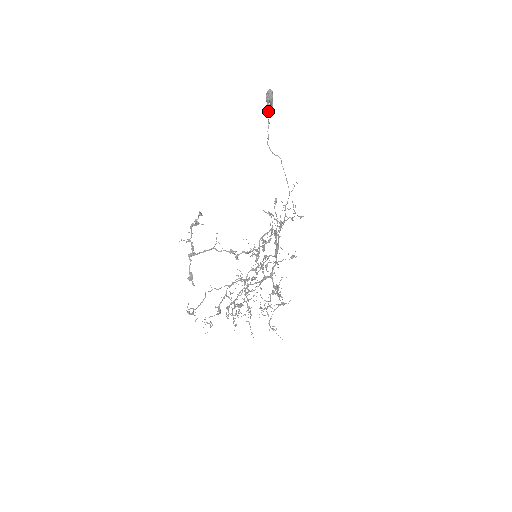
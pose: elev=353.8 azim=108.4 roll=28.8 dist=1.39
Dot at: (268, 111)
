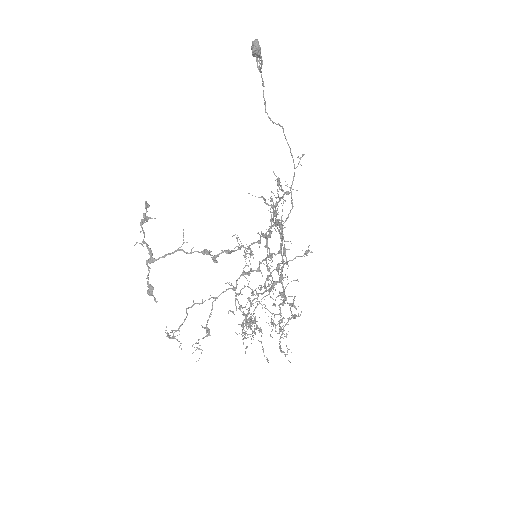
Dot at: (259, 69)
